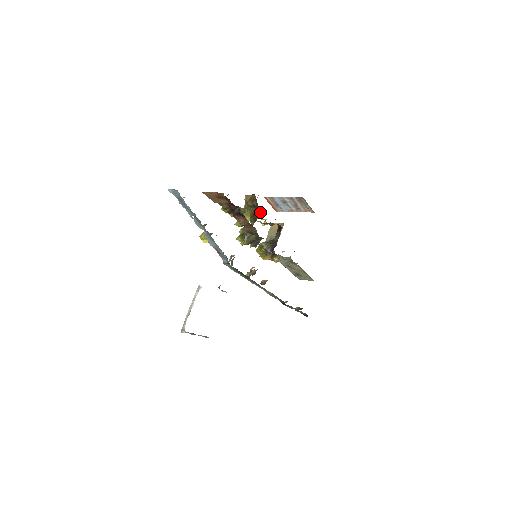
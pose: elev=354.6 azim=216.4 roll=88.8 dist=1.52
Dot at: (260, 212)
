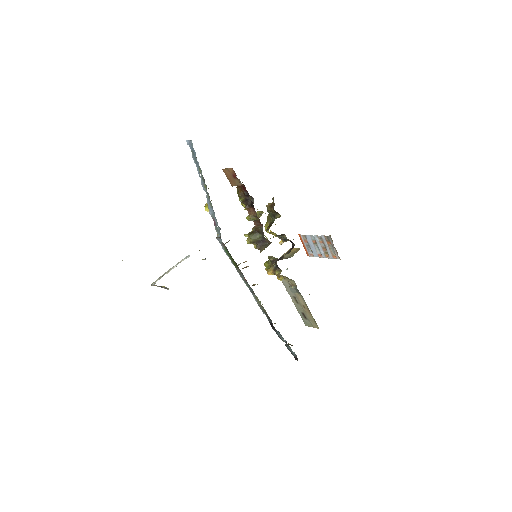
Dot at: (275, 218)
